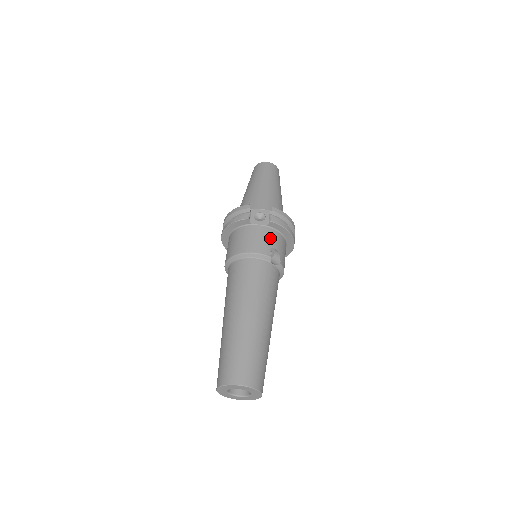
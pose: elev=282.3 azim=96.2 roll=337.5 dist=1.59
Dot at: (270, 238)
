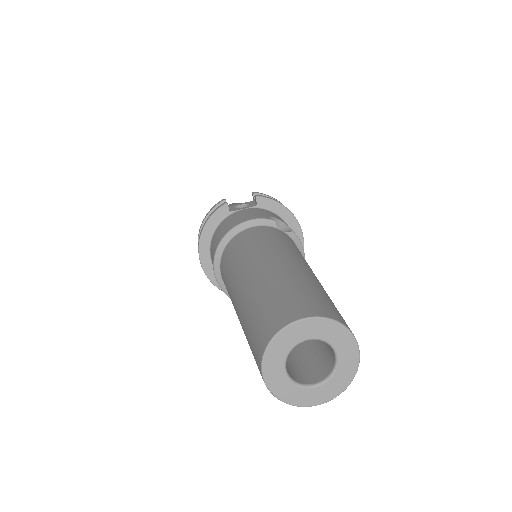
Dot at: (265, 212)
